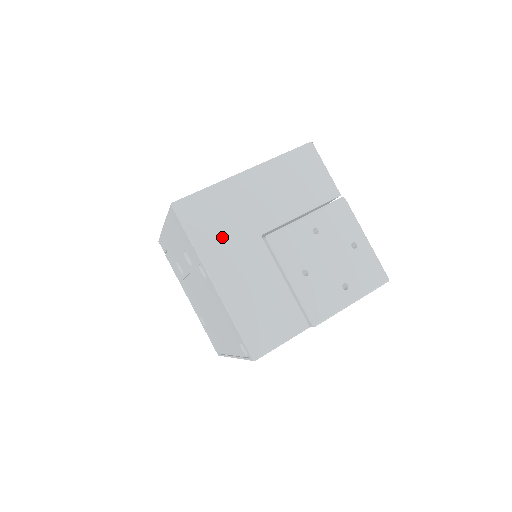
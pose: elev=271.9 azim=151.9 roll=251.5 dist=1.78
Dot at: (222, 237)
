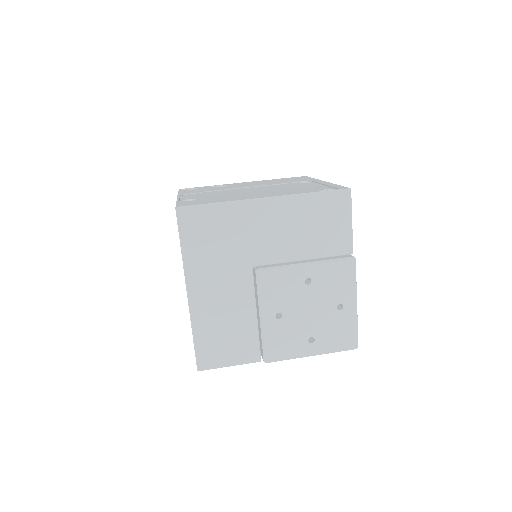
Dot at: (213, 256)
